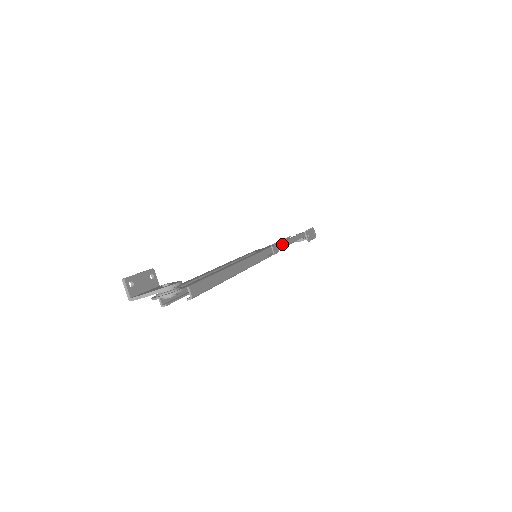
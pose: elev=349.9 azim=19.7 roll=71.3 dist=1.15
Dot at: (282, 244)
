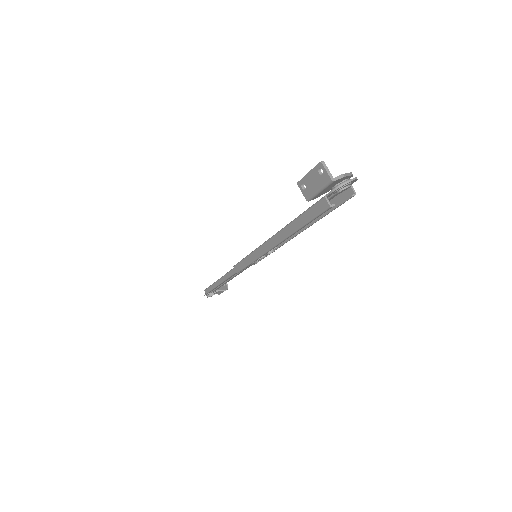
Dot at: occluded
